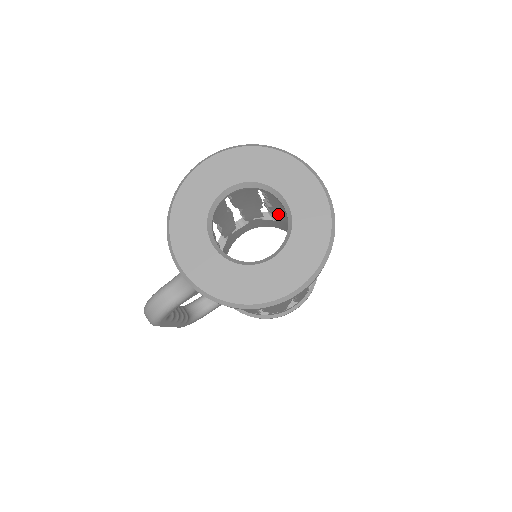
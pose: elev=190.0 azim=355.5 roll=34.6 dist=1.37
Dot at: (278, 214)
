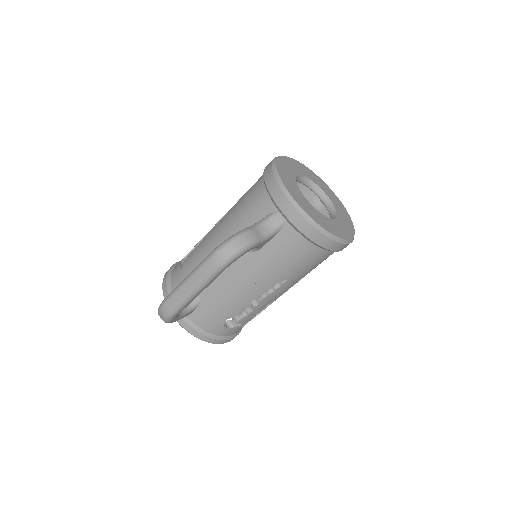
Dot at: occluded
